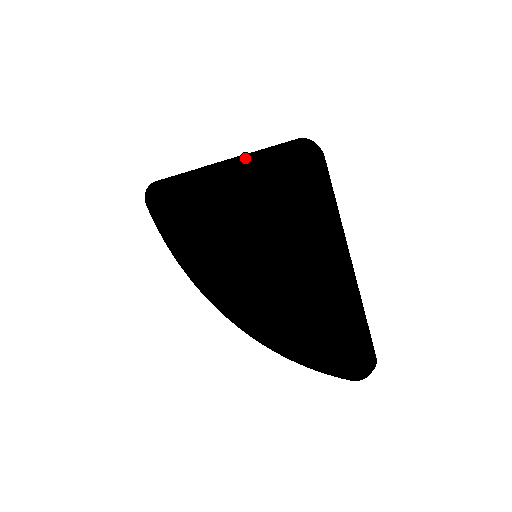
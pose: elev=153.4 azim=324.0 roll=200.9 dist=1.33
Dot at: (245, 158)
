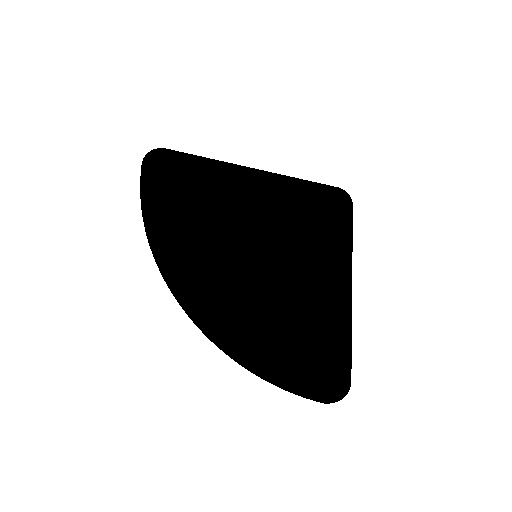
Dot at: (297, 178)
